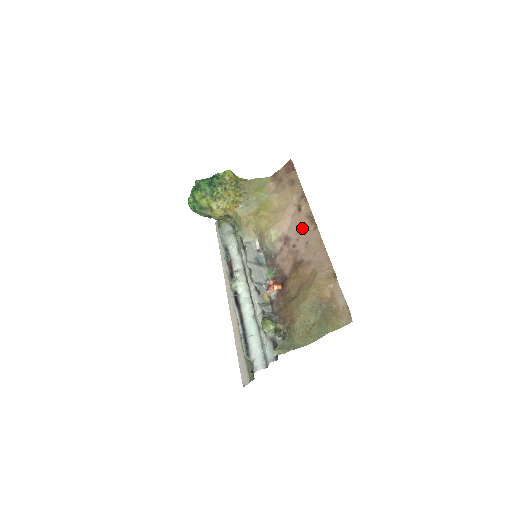
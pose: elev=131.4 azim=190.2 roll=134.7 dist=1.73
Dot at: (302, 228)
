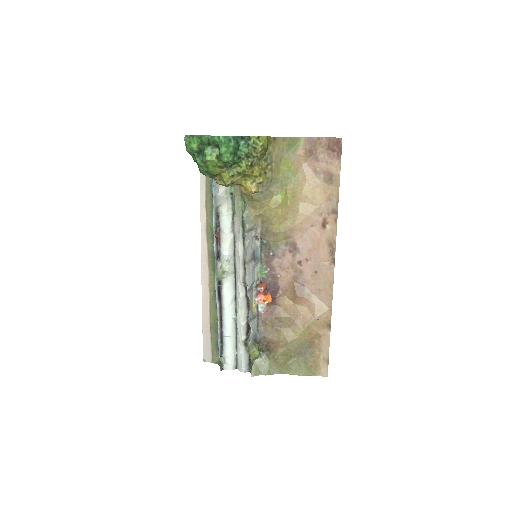
Dot at: (318, 252)
